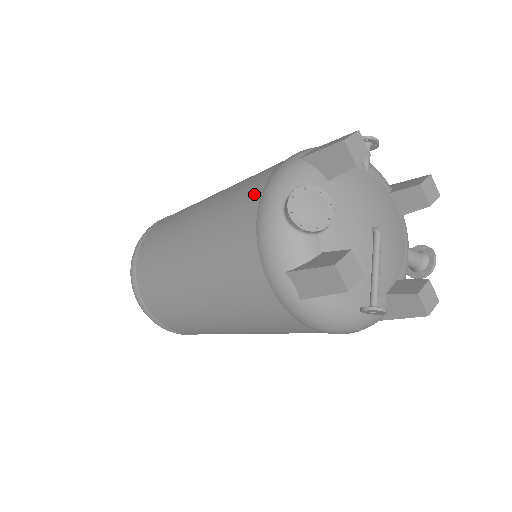
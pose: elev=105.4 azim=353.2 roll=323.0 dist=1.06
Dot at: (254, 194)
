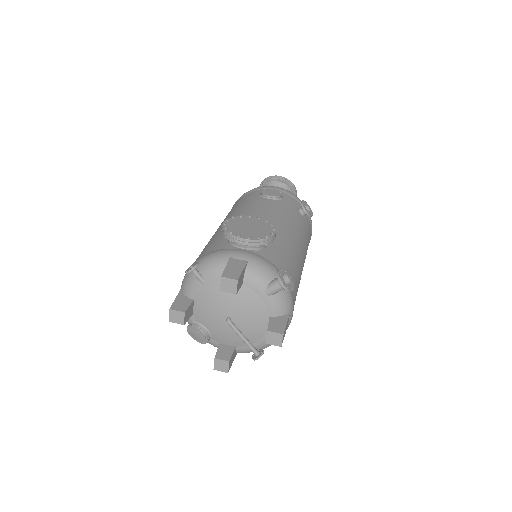
Dot at: occluded
